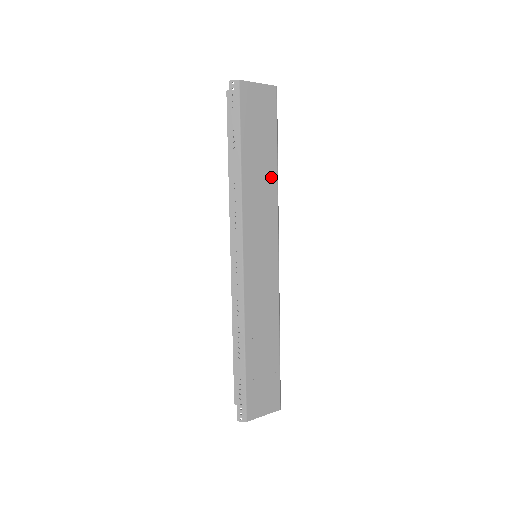
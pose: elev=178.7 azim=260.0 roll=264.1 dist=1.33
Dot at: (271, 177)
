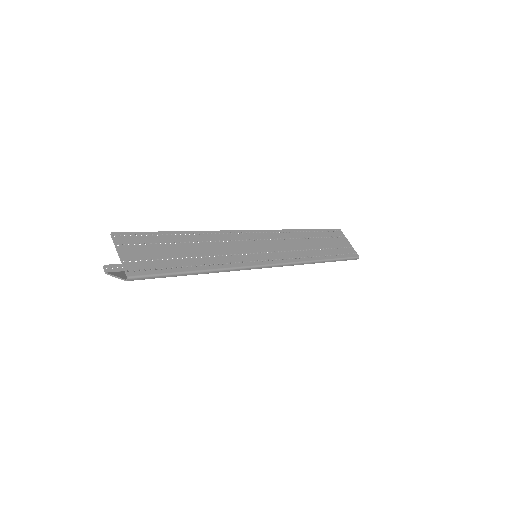
Dot at: occluded
